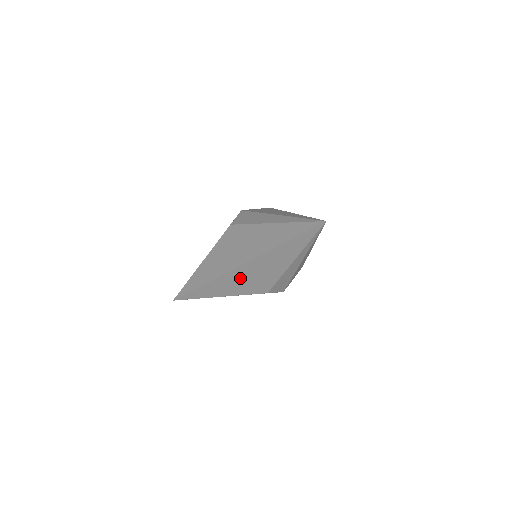
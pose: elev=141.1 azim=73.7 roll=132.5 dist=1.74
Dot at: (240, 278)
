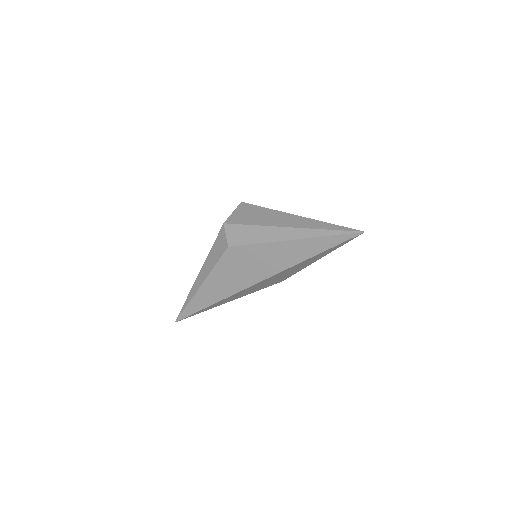
Dot at: (258, 286)
